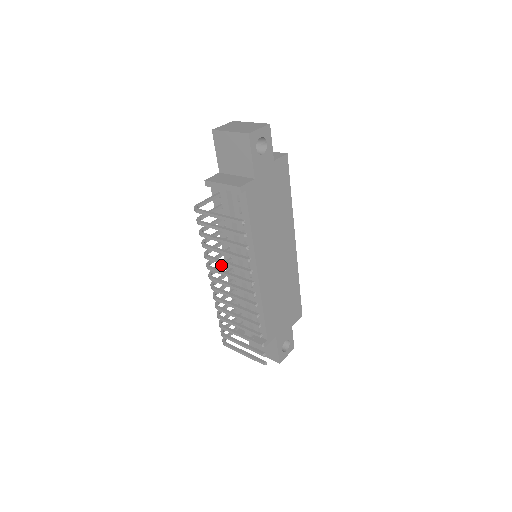
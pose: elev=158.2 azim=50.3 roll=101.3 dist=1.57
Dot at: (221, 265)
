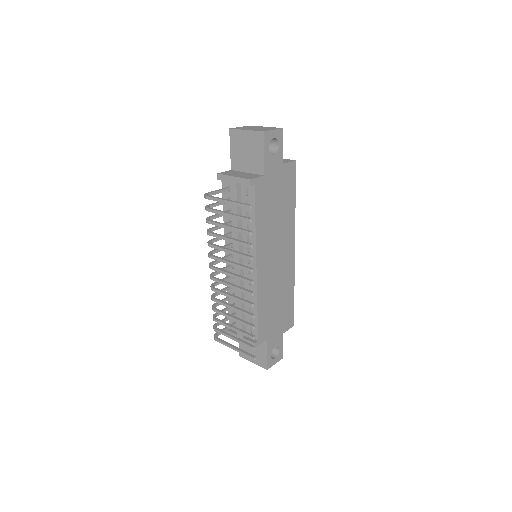
Dot at: occluded
